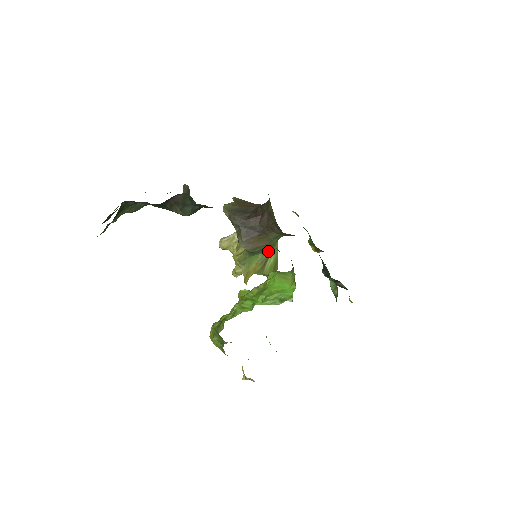
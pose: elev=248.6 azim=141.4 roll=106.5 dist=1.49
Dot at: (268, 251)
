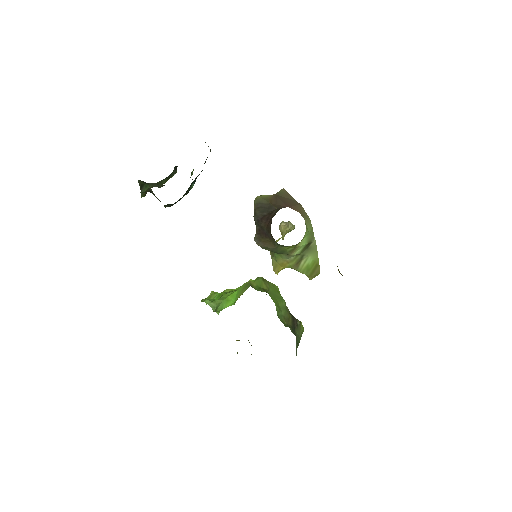
Dot at: (286, 254)
